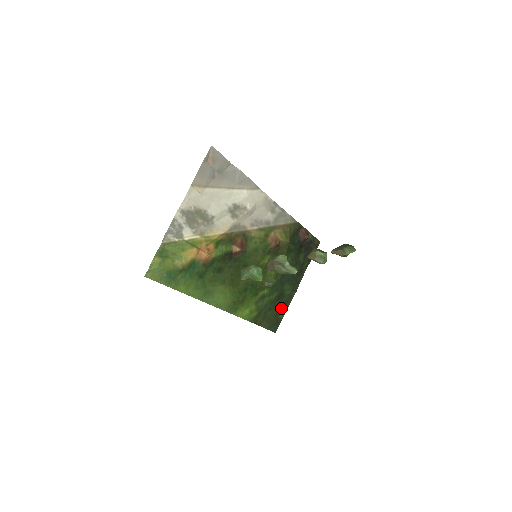
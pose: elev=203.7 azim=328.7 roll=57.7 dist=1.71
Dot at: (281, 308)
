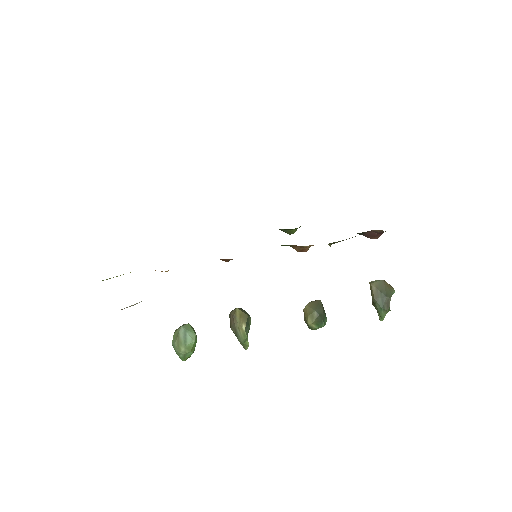
Dot at: occluded
